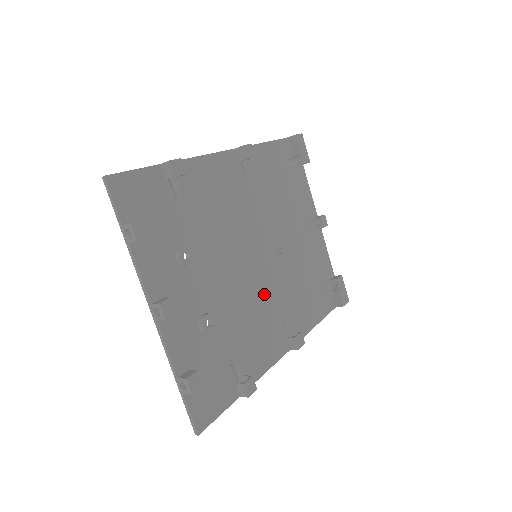
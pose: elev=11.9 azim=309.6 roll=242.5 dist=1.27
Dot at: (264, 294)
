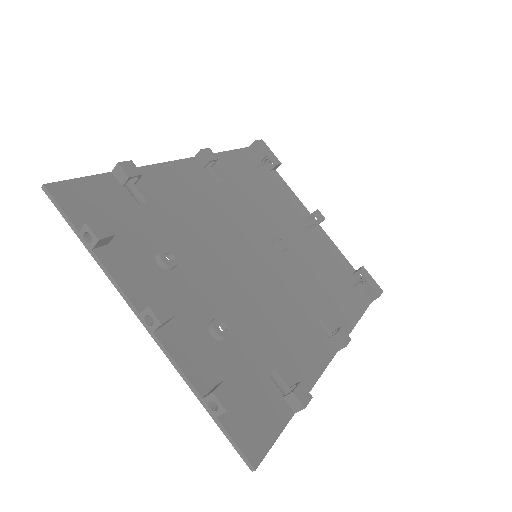
Dot at: (281, 294)
